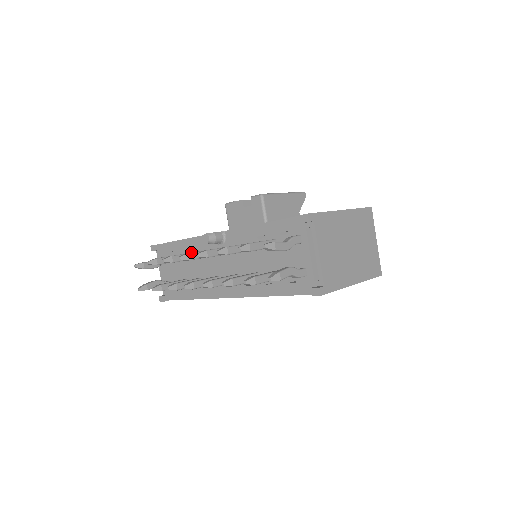
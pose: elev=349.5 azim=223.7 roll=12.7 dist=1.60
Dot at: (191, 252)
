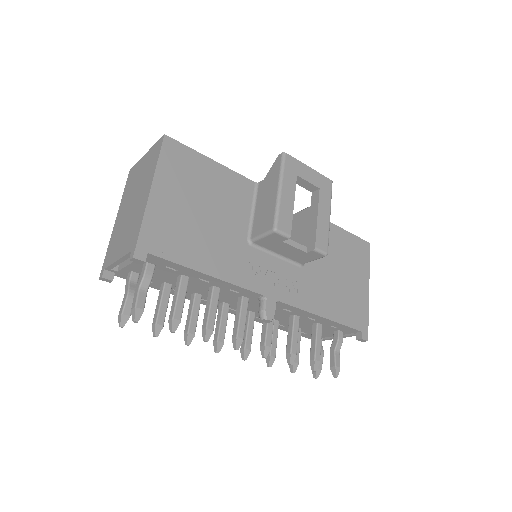
Dot at: (209, 284)
